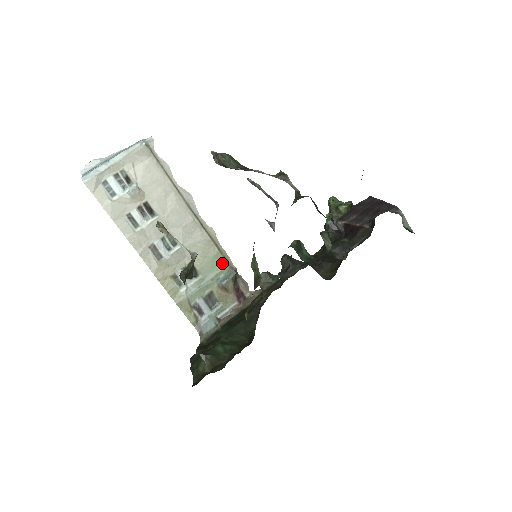
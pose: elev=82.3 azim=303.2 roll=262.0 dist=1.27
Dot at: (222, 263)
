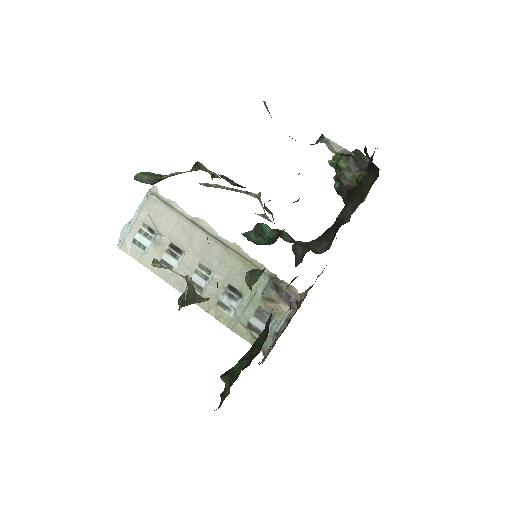
Dot at: occluded
